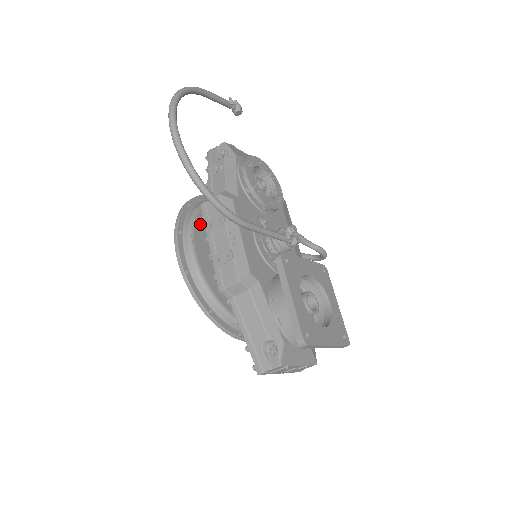
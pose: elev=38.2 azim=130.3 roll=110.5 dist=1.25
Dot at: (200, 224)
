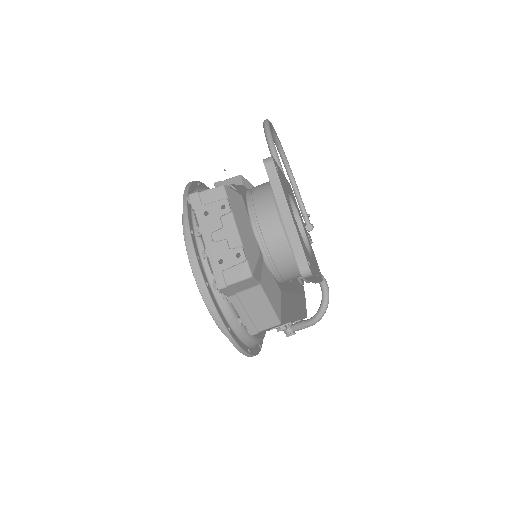
Dot at: occluded
